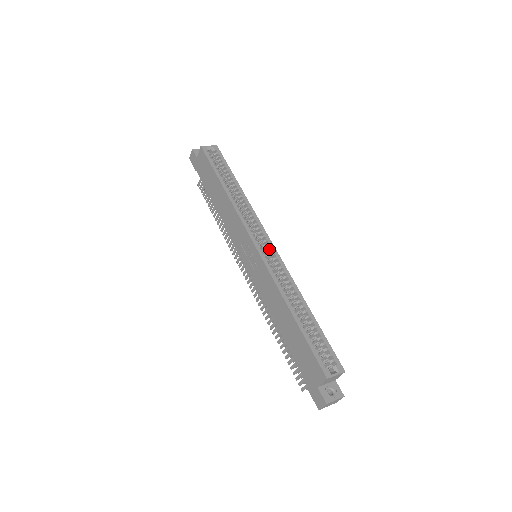
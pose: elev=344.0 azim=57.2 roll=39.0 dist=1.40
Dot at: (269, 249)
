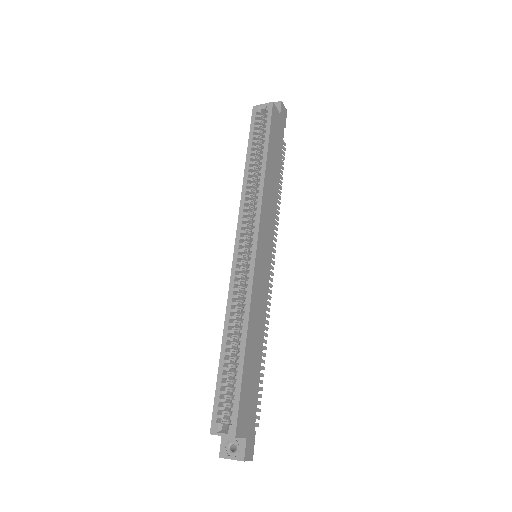
Dot at: (248, 255)
